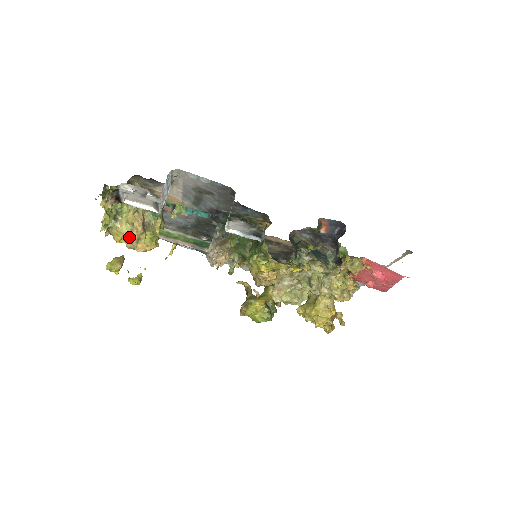
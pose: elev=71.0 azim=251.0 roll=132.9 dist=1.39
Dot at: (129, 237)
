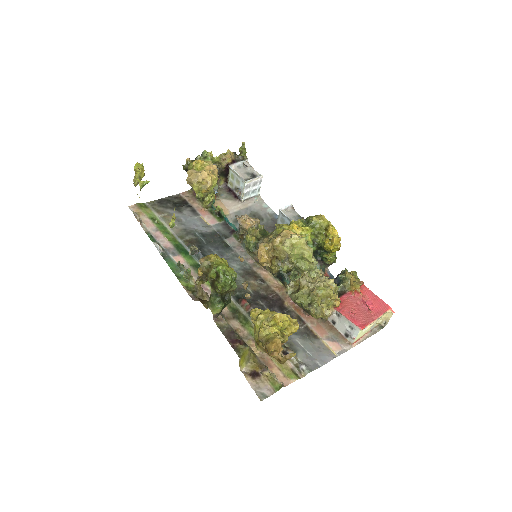
Dot at: (211, 166)
